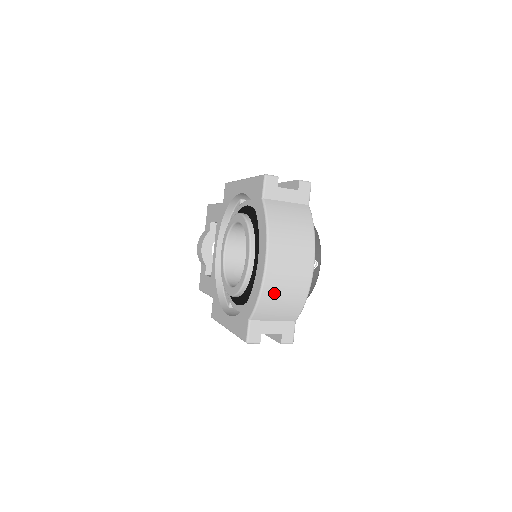
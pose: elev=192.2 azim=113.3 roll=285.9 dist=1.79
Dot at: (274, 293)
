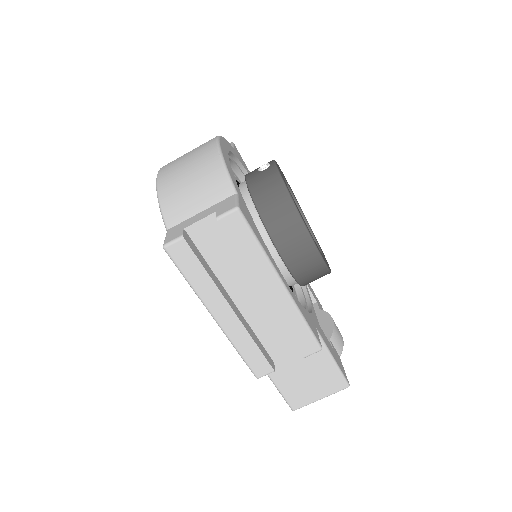
Dot at: (174, 181)
